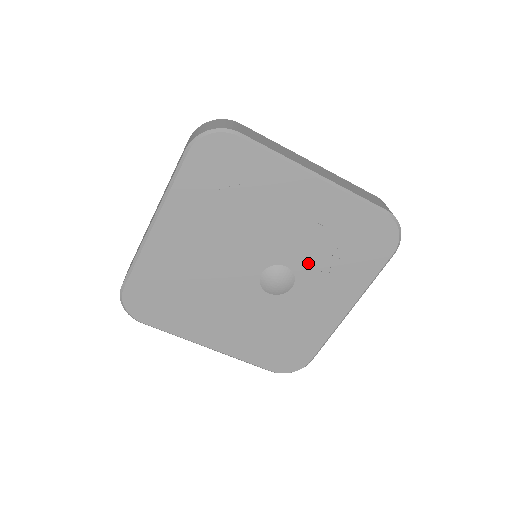
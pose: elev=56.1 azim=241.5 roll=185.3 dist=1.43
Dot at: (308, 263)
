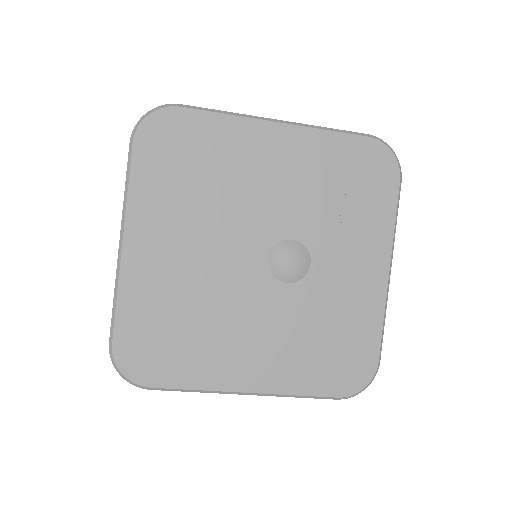
Dot at: (314, 226)
